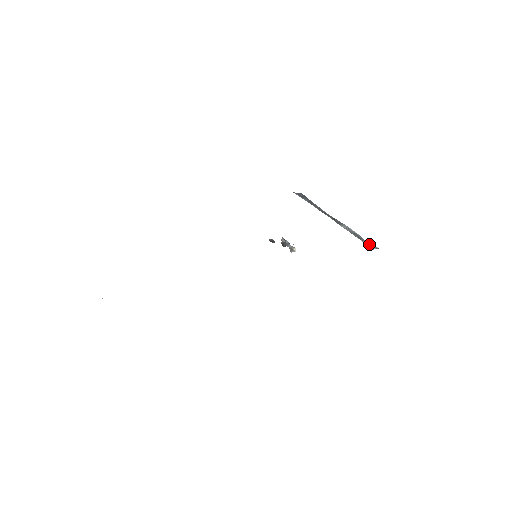
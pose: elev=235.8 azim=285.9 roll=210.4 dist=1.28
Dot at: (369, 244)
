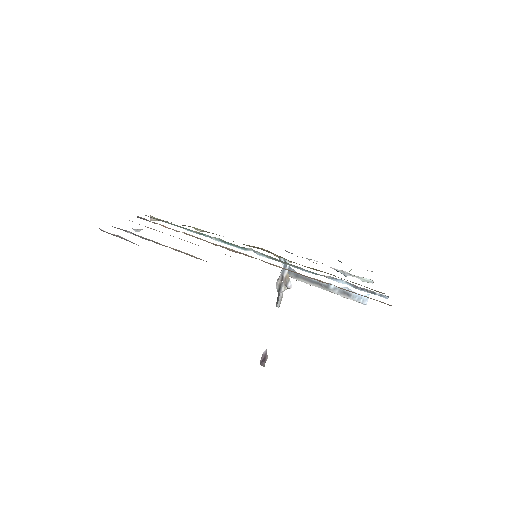
Dot at: (360, 298)
